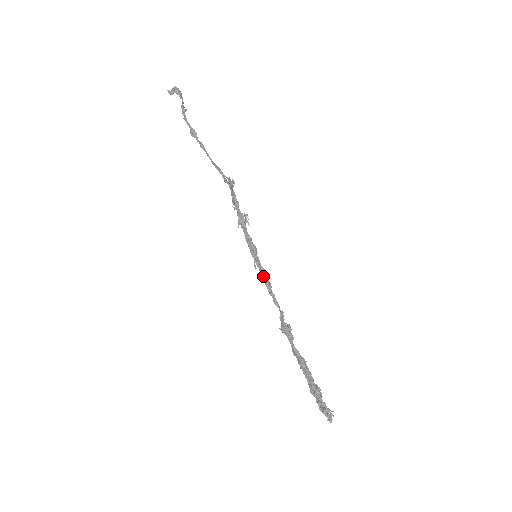
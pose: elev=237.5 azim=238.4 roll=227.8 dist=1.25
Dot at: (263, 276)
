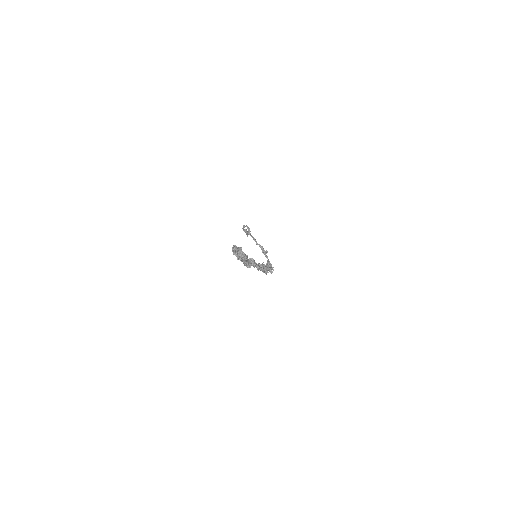
Dot at: occluded
